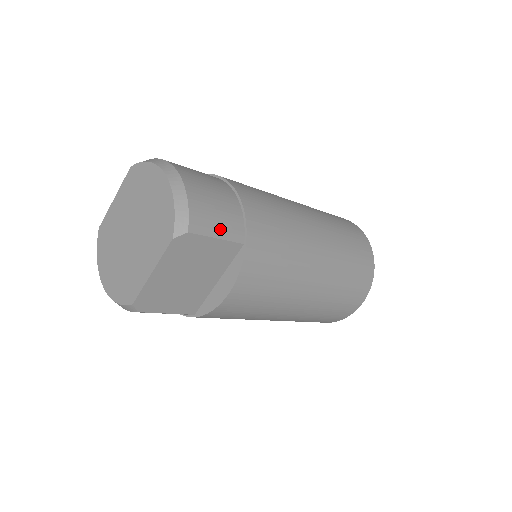
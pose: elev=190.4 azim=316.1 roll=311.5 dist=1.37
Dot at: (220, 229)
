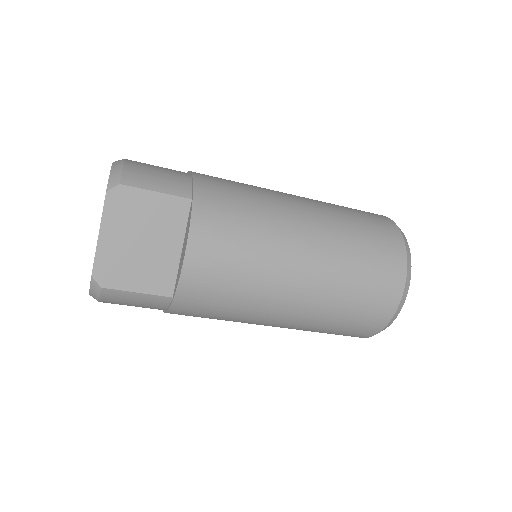
Dot at: (160, 185)
